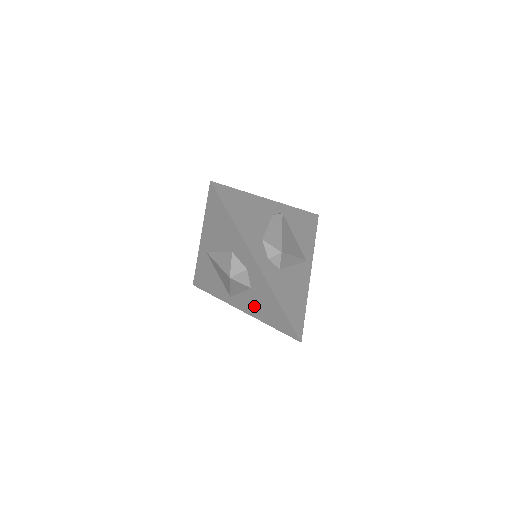
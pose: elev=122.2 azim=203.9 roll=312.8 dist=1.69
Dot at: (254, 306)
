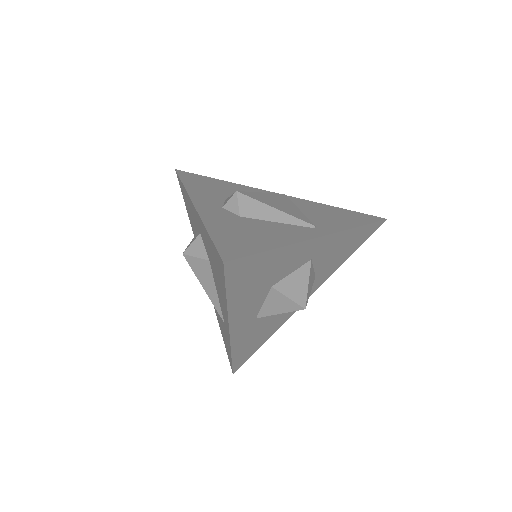
Dot at: (219, 292)
